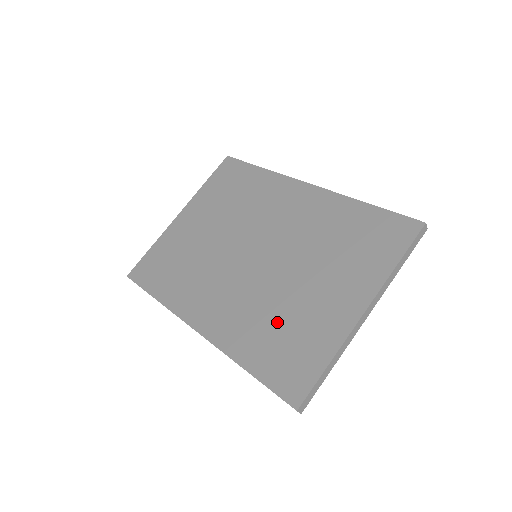
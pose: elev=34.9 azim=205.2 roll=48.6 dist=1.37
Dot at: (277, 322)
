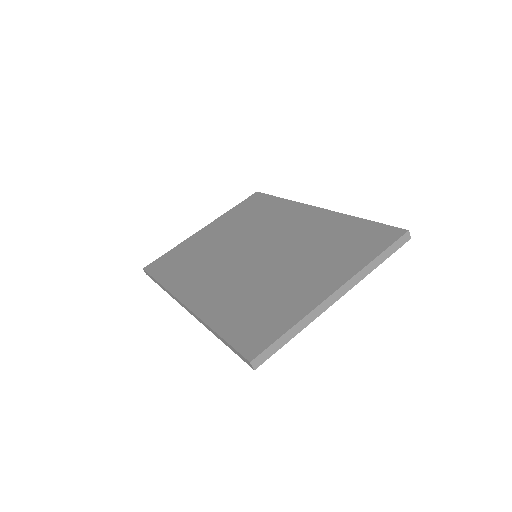
Dot at: (256, 298)
